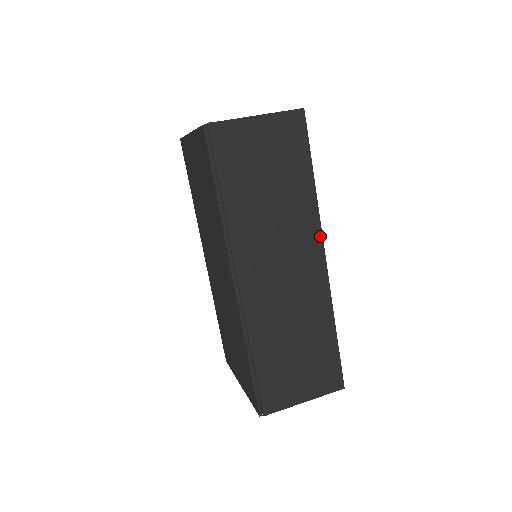
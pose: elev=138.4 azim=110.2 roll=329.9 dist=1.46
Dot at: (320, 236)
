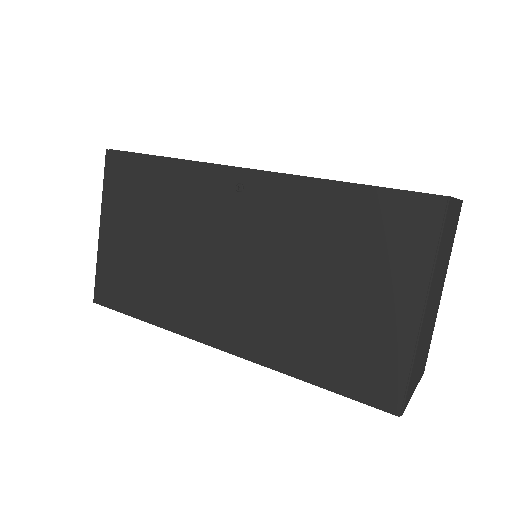
Dot at: occluded
